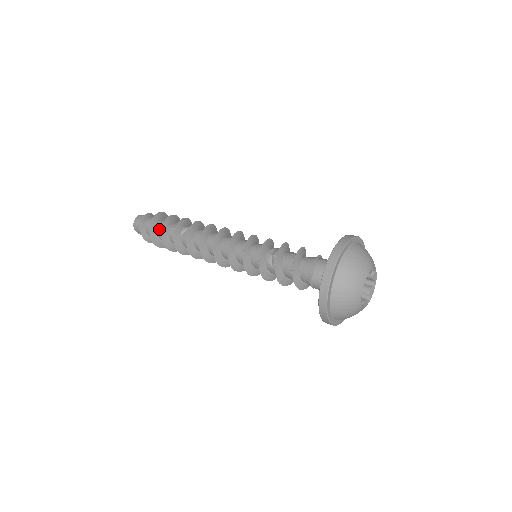
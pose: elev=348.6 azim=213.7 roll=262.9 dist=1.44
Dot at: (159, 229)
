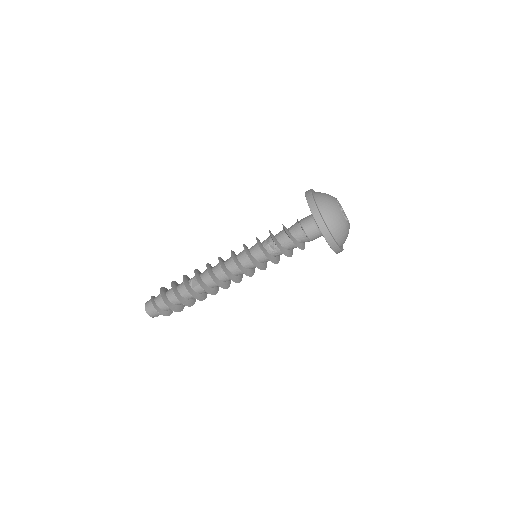
Dot at: (171, 298)
